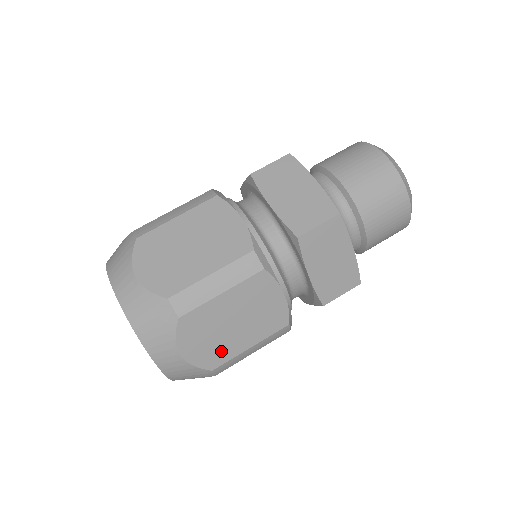
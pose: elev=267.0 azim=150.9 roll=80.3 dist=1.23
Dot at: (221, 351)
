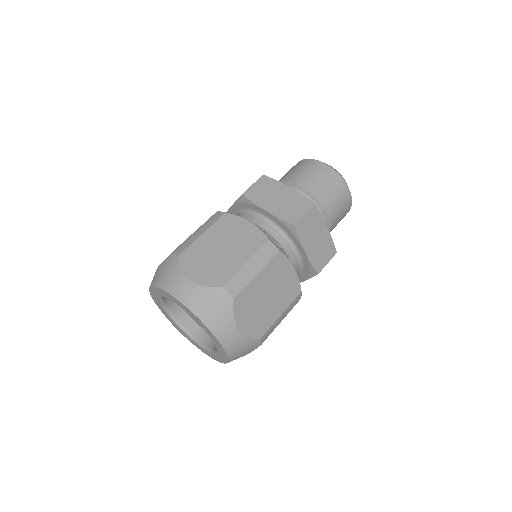
Dot at: occluded
